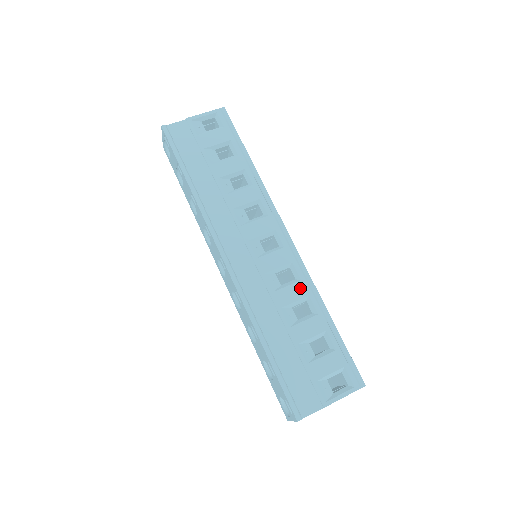
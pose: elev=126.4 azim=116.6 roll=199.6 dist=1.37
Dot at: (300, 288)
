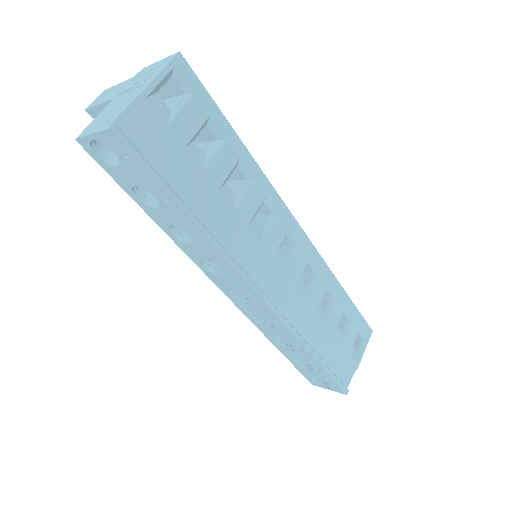
Dot at: (322, 280)
